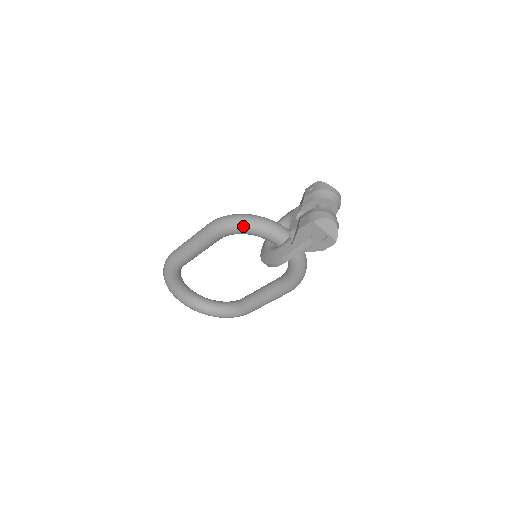
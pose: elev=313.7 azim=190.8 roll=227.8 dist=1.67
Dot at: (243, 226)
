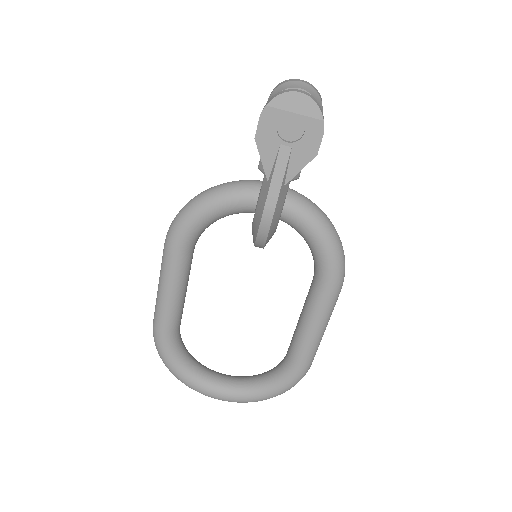
Dot at: (200, 207)
